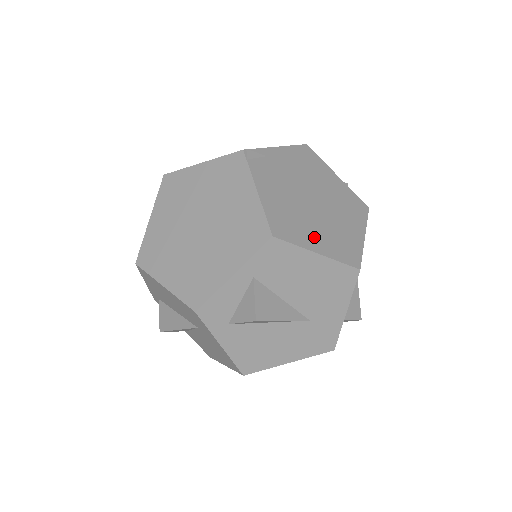
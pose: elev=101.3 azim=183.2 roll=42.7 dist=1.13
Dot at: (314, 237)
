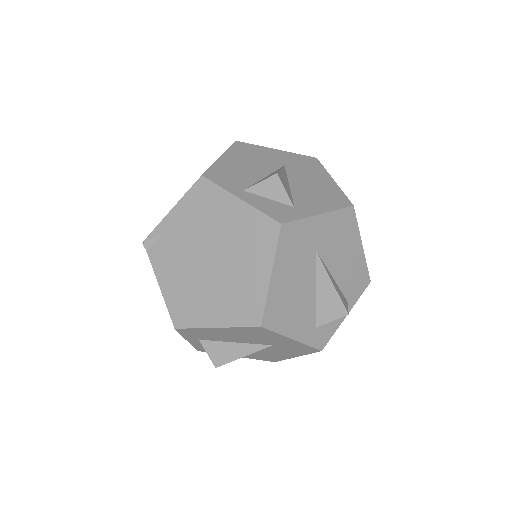
Dot at: (211, 310)
